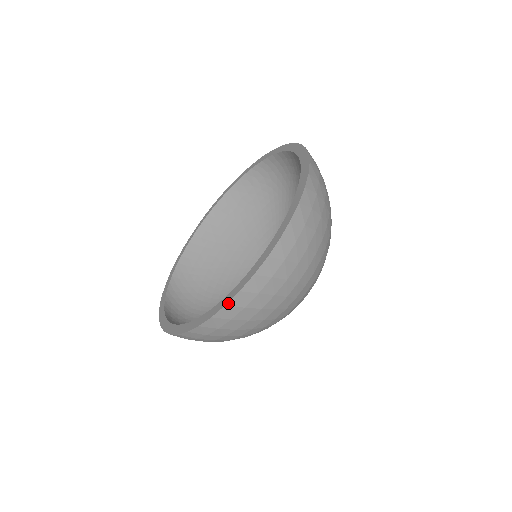
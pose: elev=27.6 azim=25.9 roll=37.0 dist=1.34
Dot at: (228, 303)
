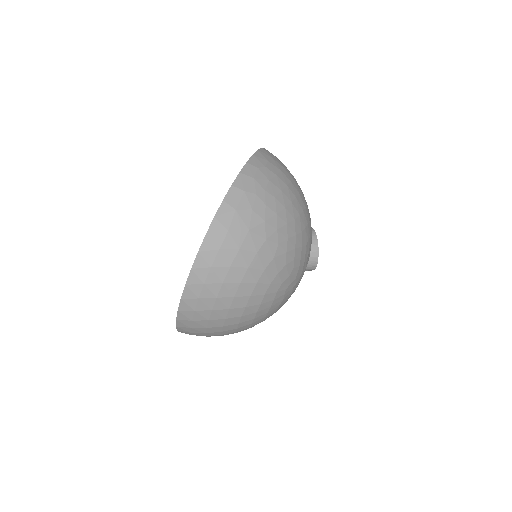
Dot at: occluded
